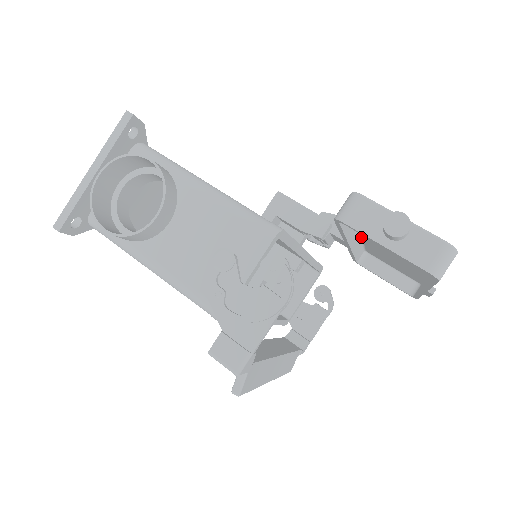
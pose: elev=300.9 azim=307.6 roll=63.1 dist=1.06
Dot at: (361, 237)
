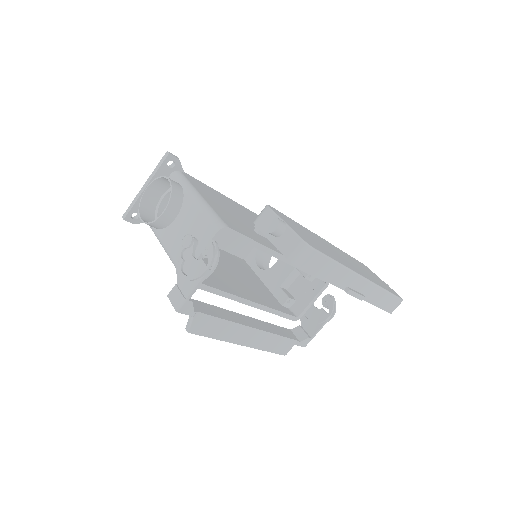
Dot at: occluded
